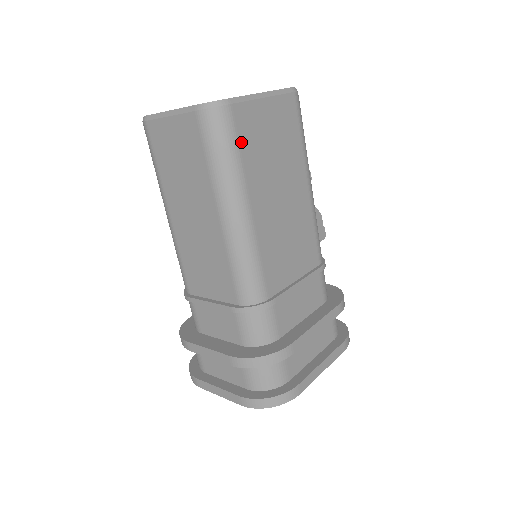
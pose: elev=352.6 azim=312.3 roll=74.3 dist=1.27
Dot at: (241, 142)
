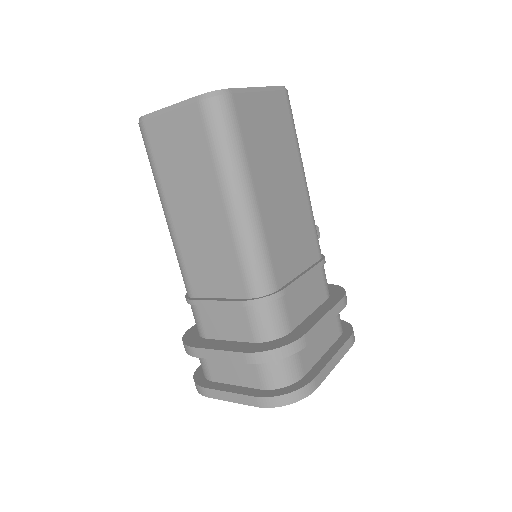
Dot at: (243, 131)
